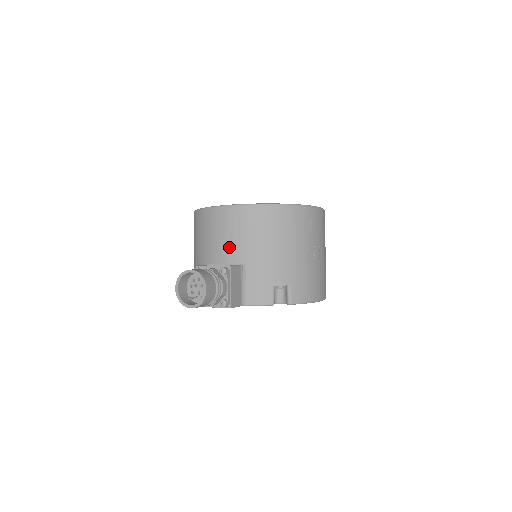
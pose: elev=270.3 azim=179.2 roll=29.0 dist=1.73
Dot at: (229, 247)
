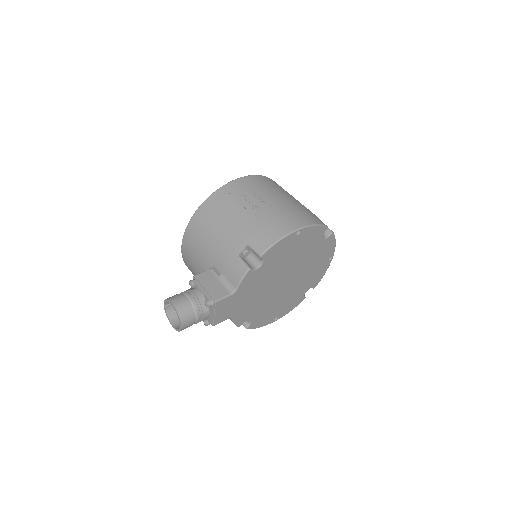
Dot at: (201, 267)
